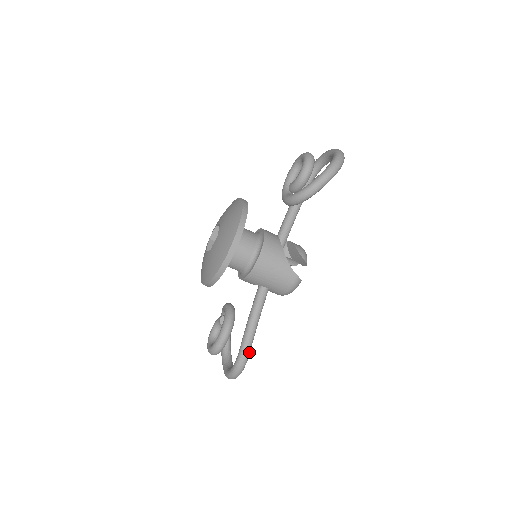
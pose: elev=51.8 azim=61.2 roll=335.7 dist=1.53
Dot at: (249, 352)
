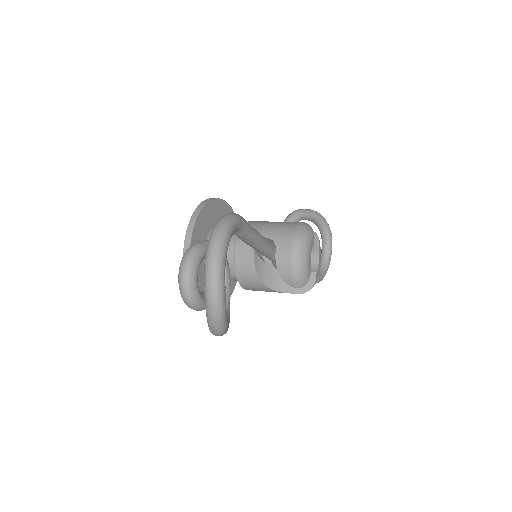
Dot at: occluded
